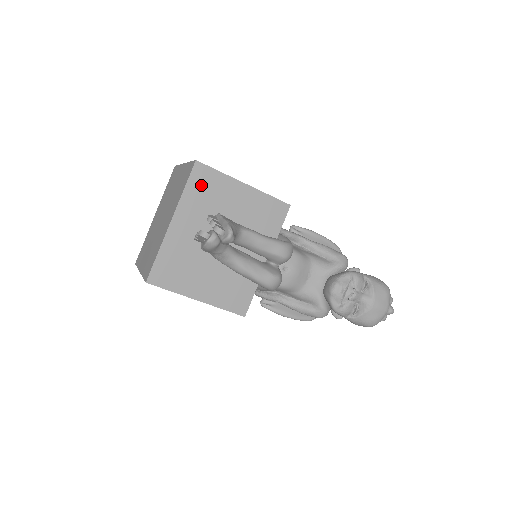
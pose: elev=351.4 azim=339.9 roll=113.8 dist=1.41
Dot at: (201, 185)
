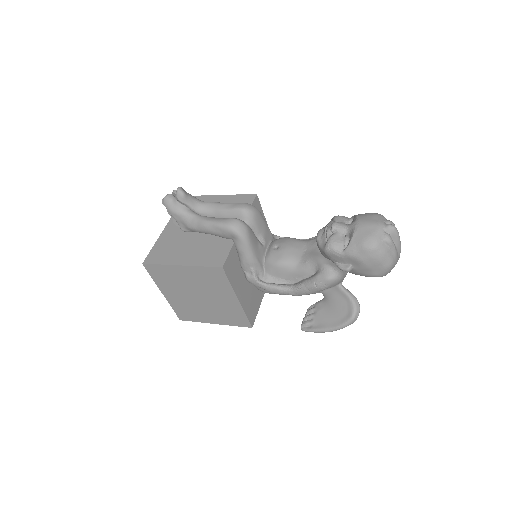
Dot at: occluded
